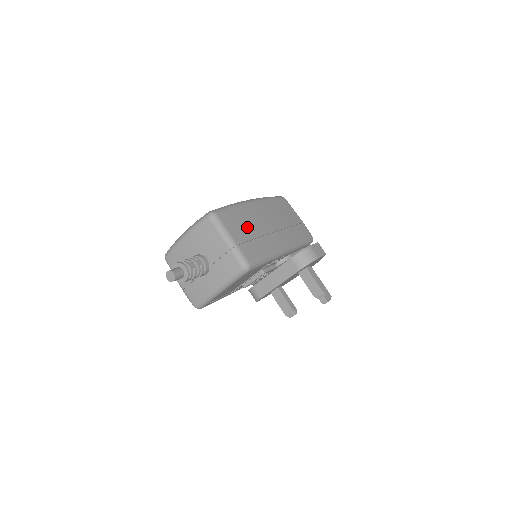
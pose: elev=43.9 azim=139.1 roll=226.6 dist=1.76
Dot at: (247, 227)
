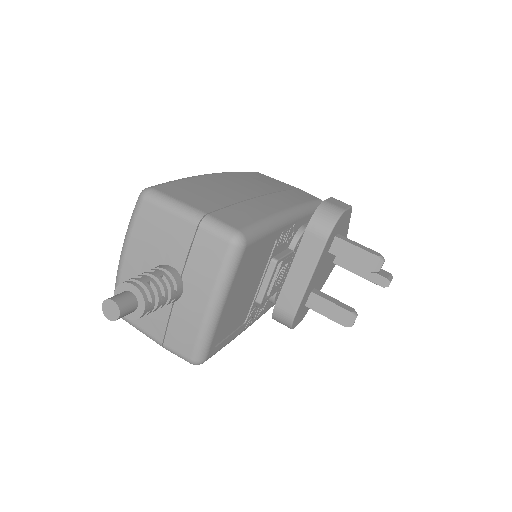
Dot at: (214, 195)
